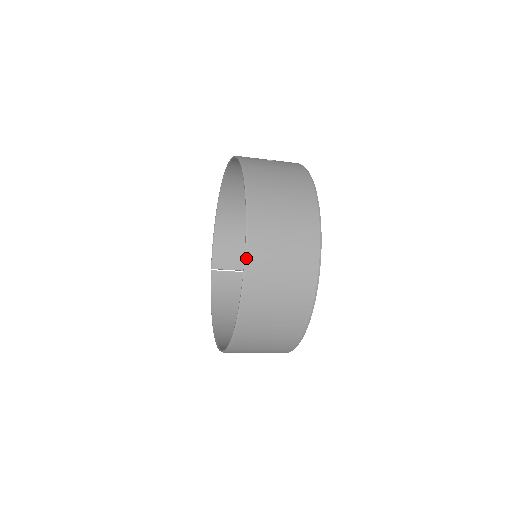
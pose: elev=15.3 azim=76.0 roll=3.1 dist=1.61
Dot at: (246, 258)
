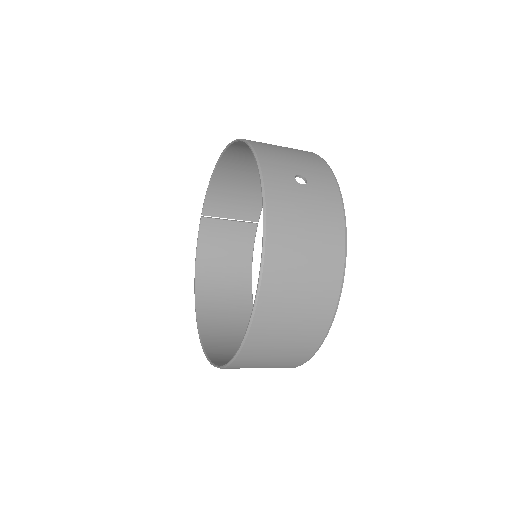
Dot at: (246, 337)
